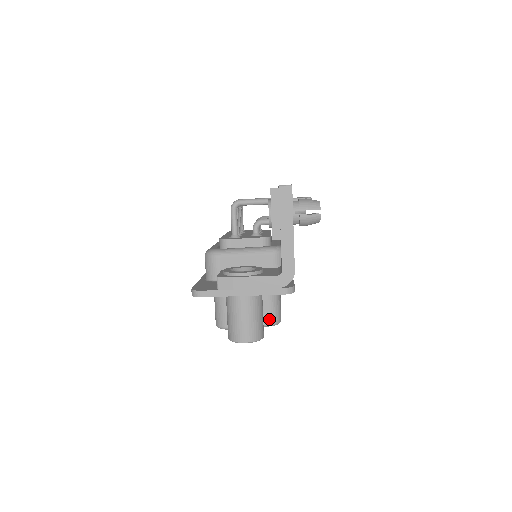
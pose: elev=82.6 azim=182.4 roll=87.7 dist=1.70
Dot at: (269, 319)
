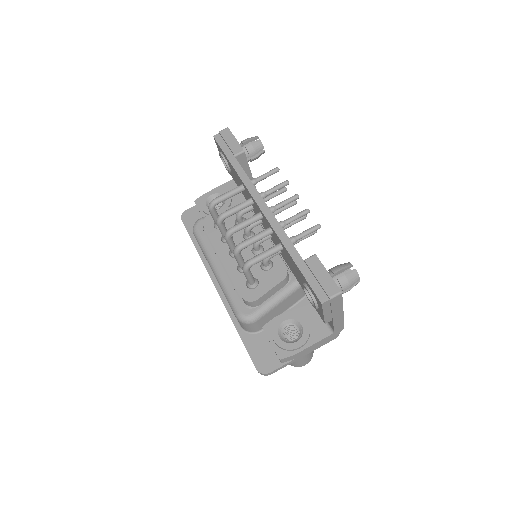
Dot at: occluded
